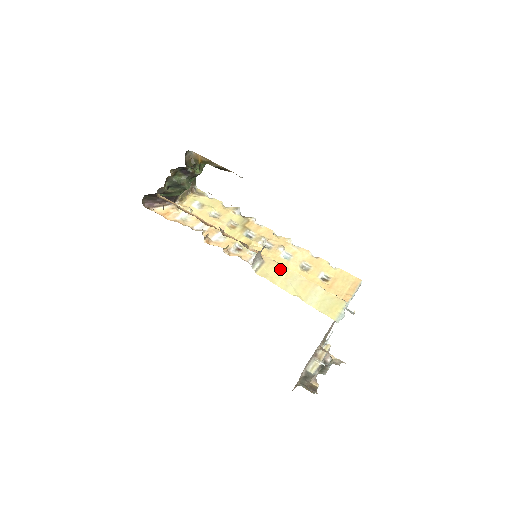
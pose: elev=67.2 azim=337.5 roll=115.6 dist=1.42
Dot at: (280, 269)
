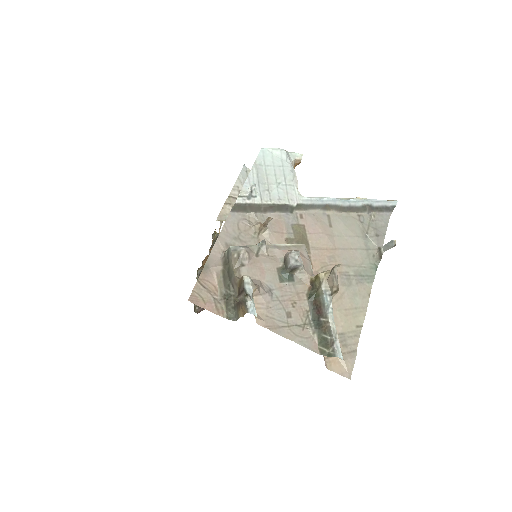
Dot at: occluded
